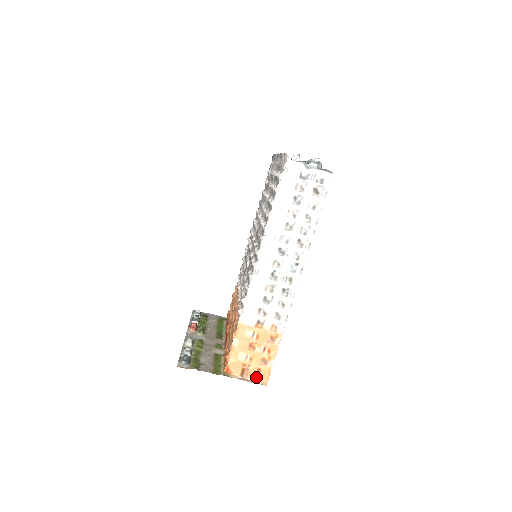
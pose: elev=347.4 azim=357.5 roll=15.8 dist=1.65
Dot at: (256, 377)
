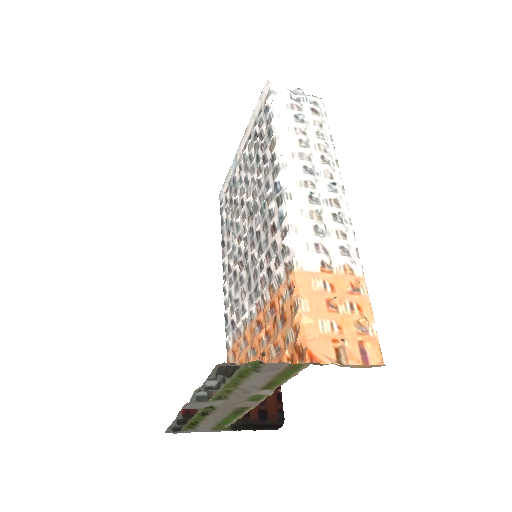
Dot at: (363, 360)
